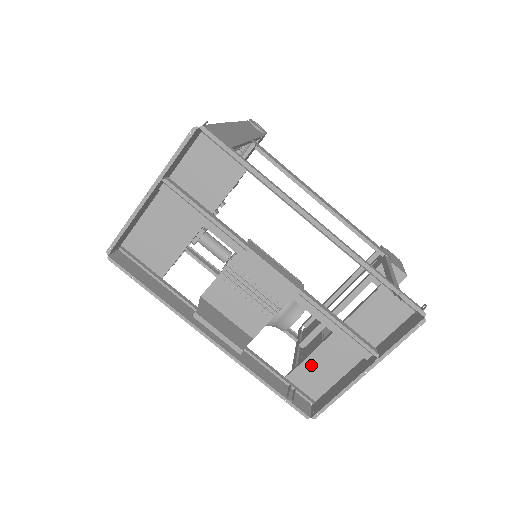
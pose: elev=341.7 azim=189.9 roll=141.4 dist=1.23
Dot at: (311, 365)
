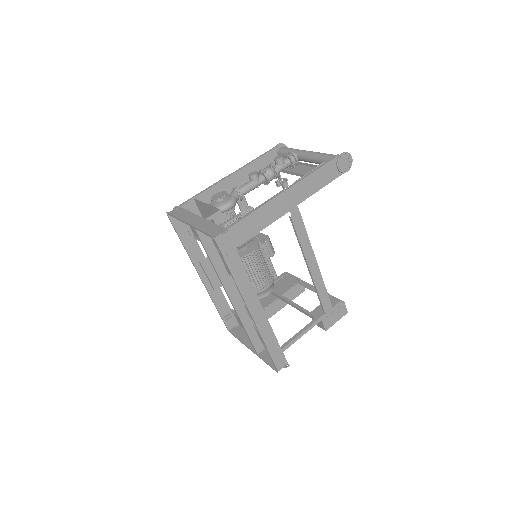
Dot at: occluded
